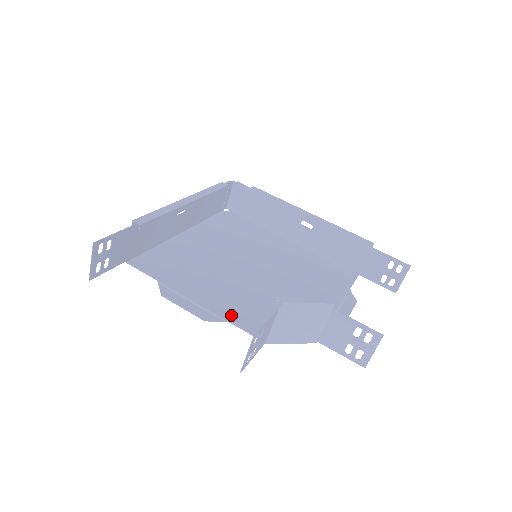
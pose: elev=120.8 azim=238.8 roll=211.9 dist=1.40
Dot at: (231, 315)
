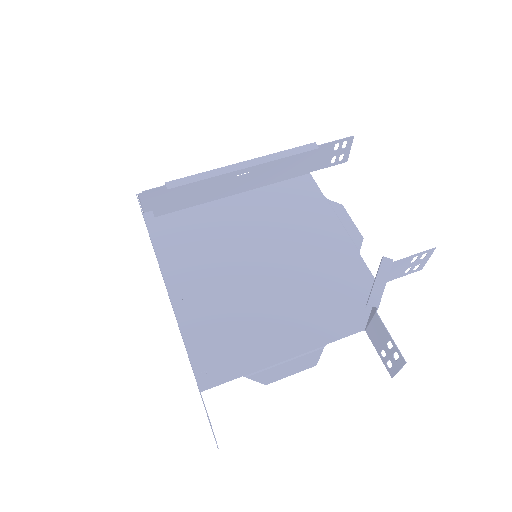
Dot at: (319, 336)
